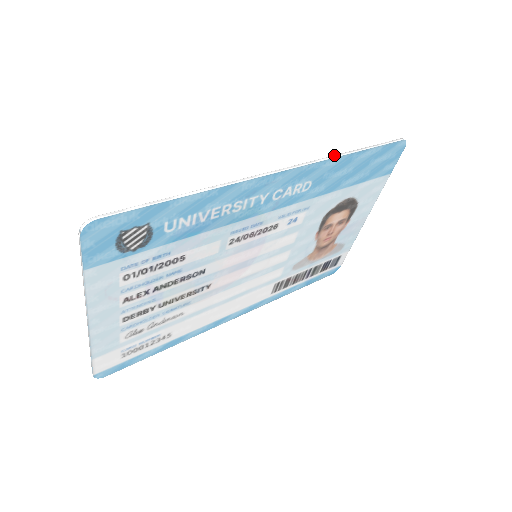
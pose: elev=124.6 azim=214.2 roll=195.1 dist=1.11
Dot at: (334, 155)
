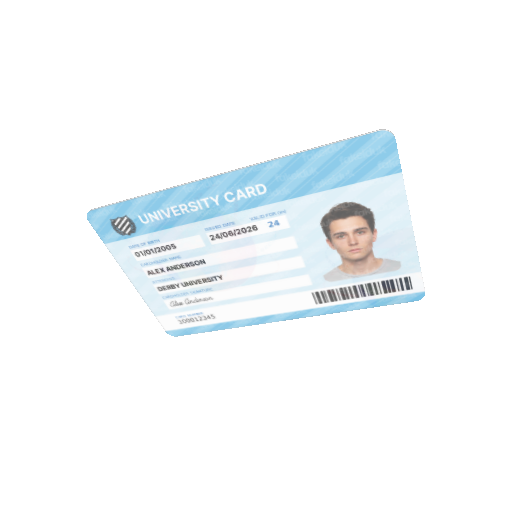
Dot at: (277, 158)
